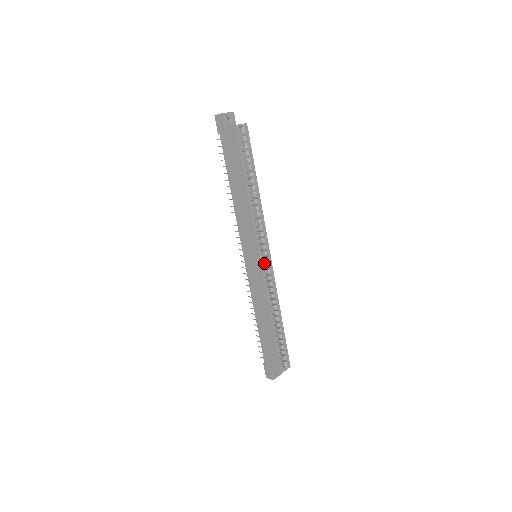
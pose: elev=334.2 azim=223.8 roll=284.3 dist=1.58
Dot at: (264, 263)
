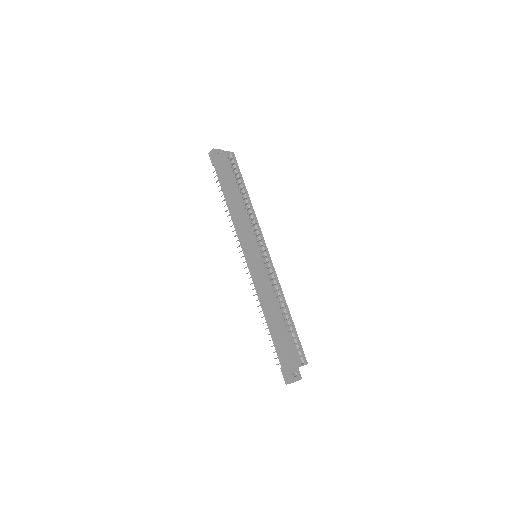
Dot at: (264, 259)
